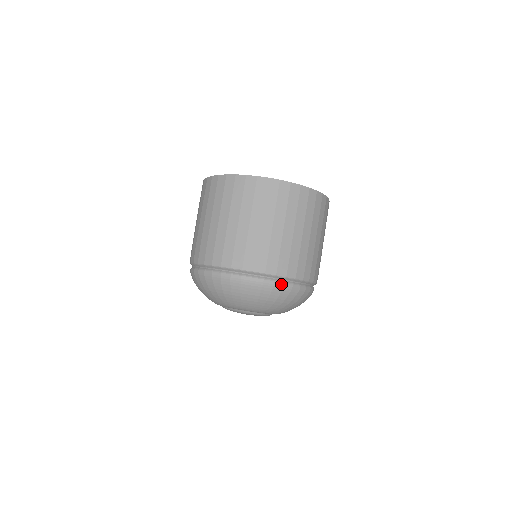
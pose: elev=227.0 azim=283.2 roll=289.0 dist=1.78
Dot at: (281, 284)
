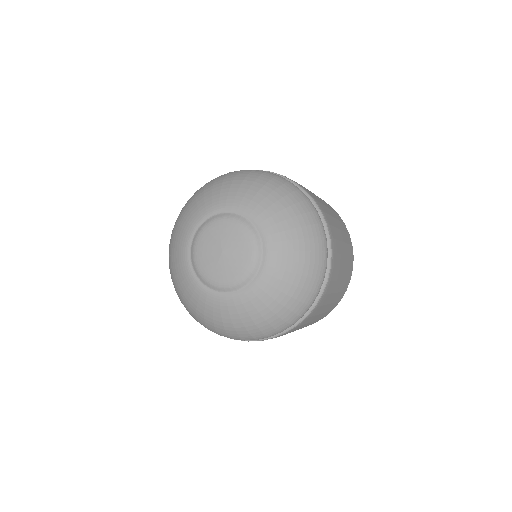
Dot at: (325, 233)
